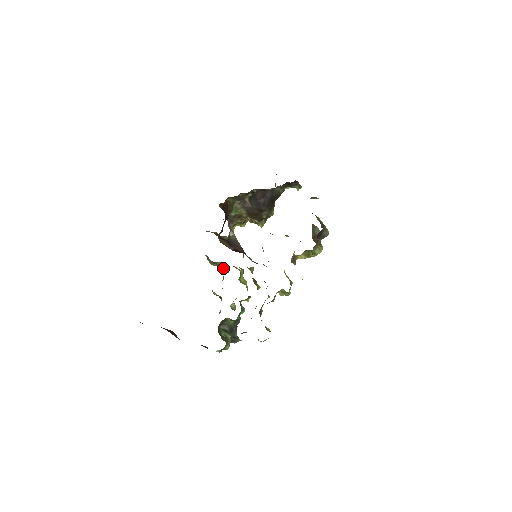
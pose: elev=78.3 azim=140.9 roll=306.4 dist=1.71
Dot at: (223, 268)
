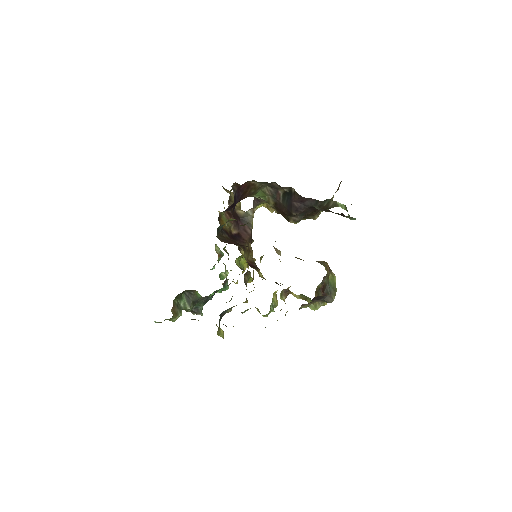
Dot at: occluded
